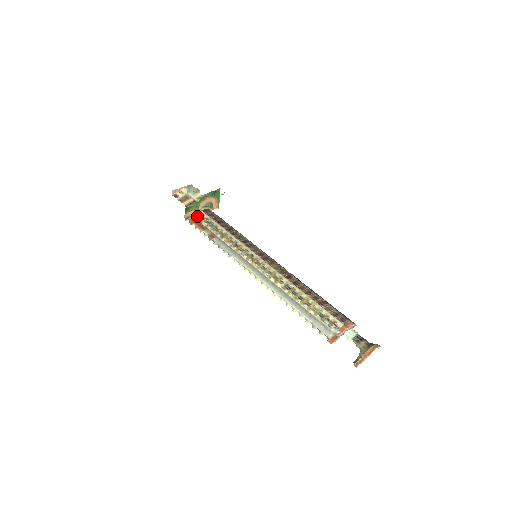
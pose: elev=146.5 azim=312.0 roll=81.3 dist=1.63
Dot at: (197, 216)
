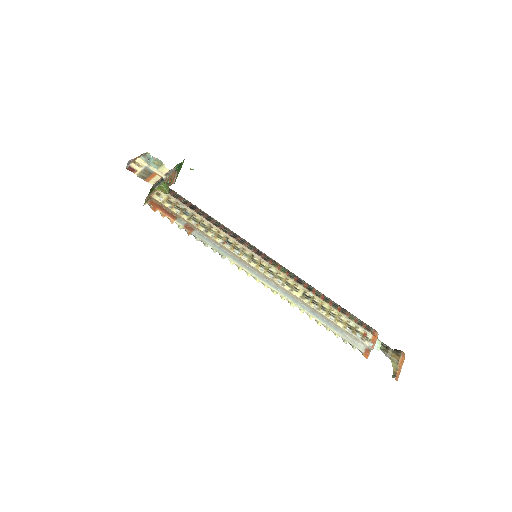
Dot at: (162, 199)
